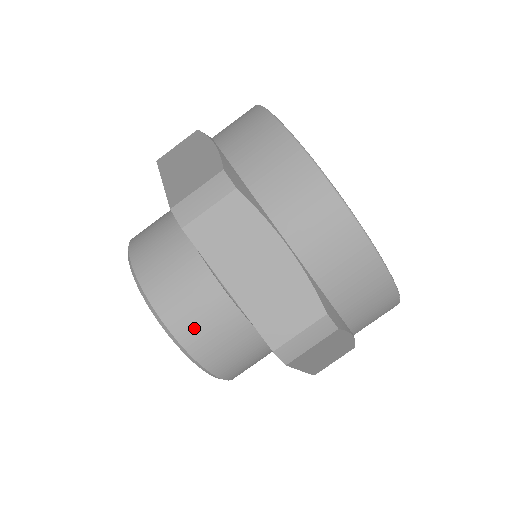
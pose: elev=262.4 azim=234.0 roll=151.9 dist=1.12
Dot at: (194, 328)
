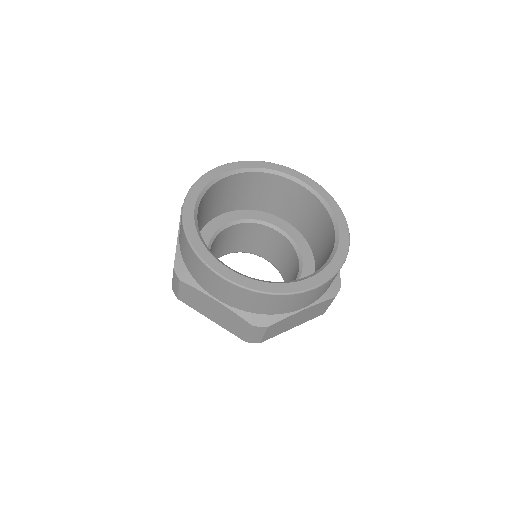
Dot at: occluded
